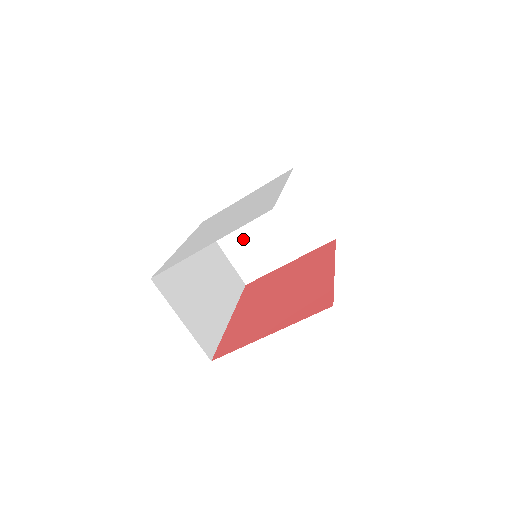
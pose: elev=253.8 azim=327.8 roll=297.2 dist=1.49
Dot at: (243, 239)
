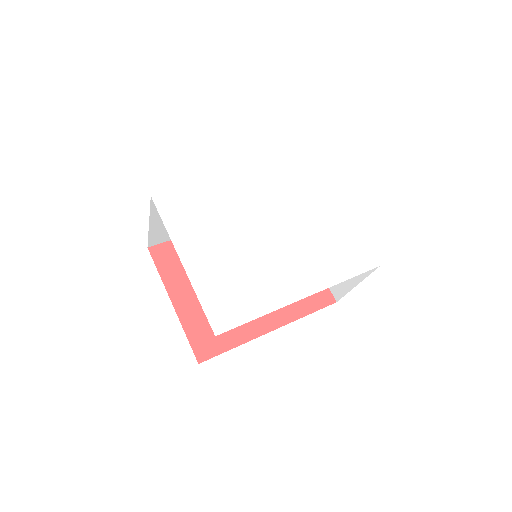
Dot at: occluded
